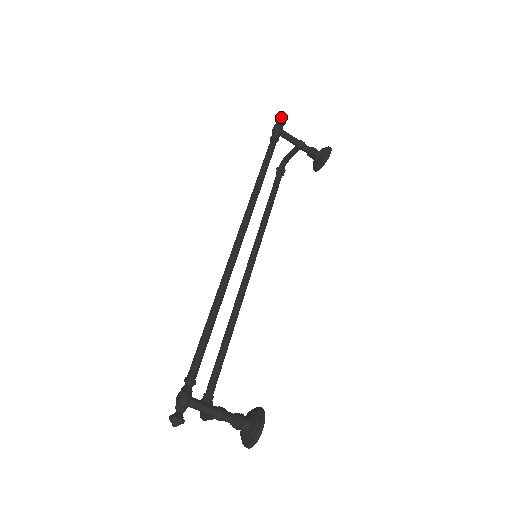
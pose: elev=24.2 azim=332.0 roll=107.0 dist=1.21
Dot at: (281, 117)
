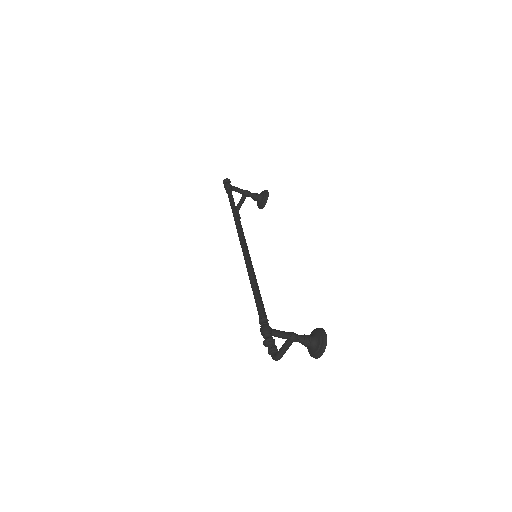
Dot at: (227, 178)
